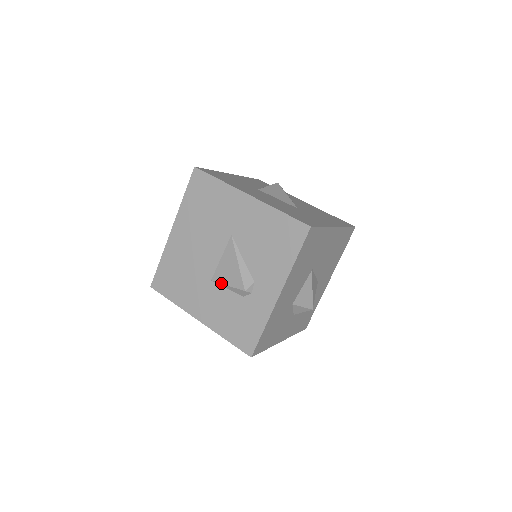
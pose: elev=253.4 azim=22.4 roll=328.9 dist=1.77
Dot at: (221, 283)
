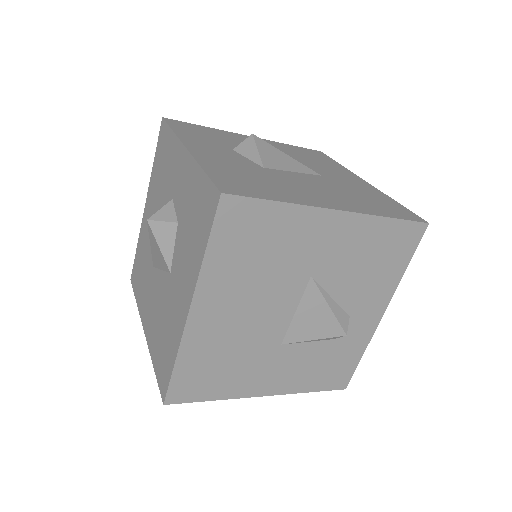
Dot at: (302, 341)
